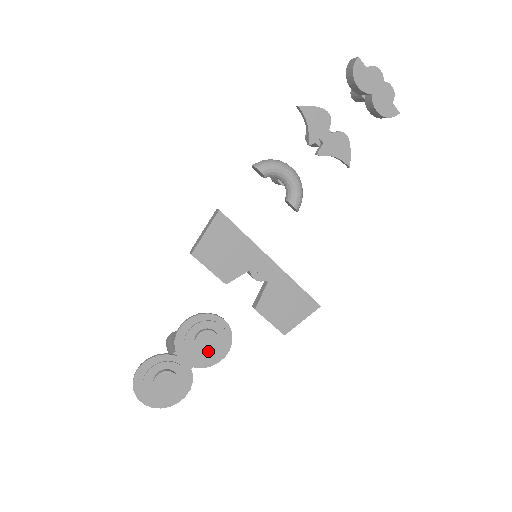
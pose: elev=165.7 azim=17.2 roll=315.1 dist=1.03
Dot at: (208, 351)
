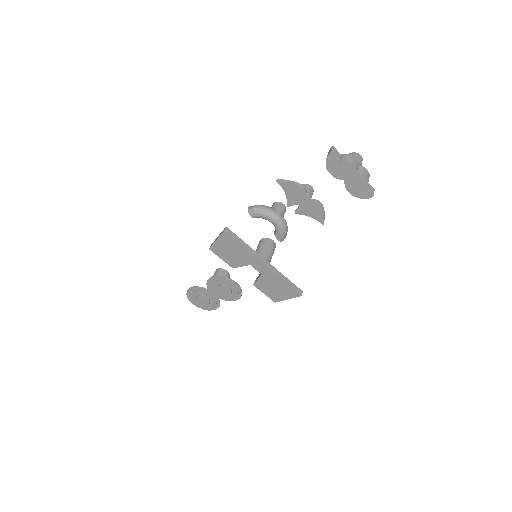
Dot at: (225, 295)
